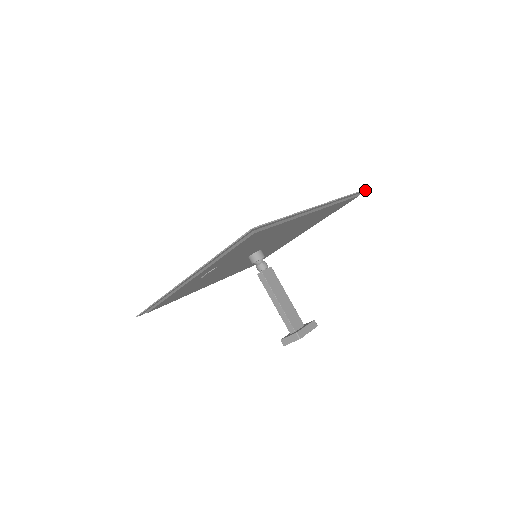
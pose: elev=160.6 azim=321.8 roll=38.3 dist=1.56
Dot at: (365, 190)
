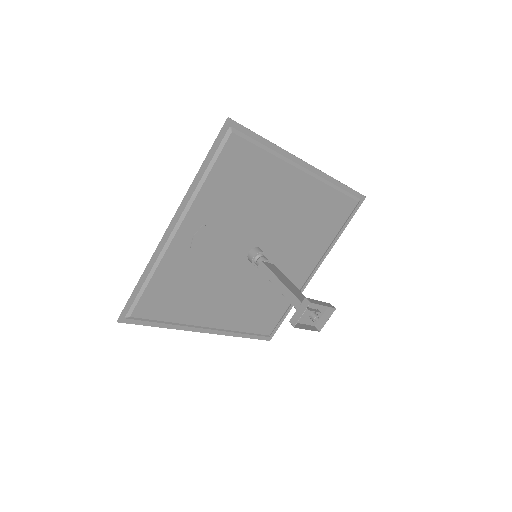
Dot at: (363, 197)
